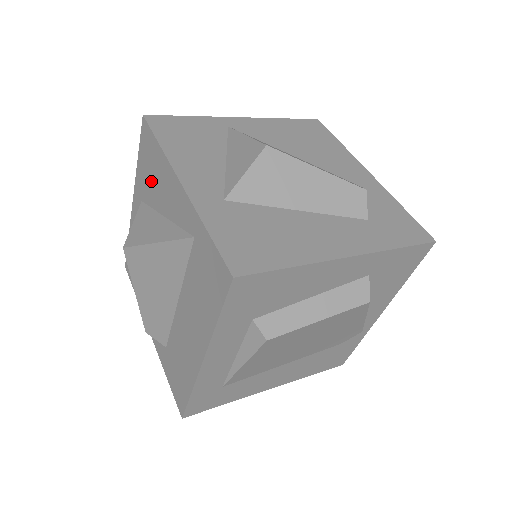
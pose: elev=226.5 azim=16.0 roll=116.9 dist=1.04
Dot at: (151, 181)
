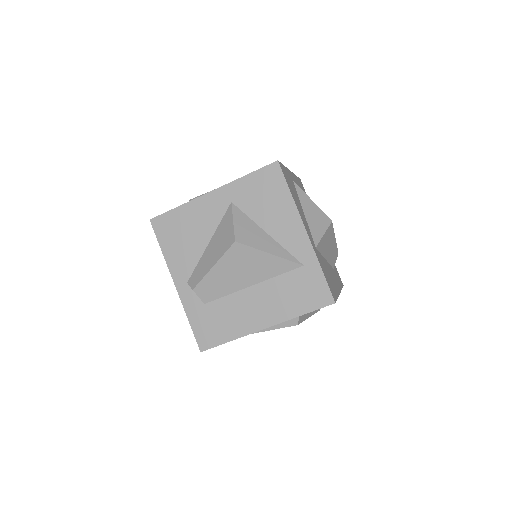
Dot at: (261, 203)
